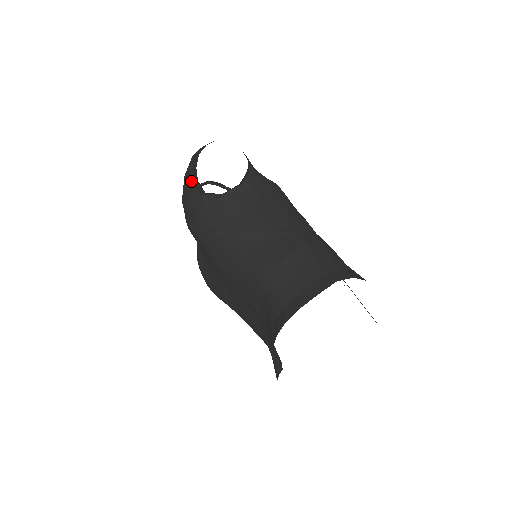
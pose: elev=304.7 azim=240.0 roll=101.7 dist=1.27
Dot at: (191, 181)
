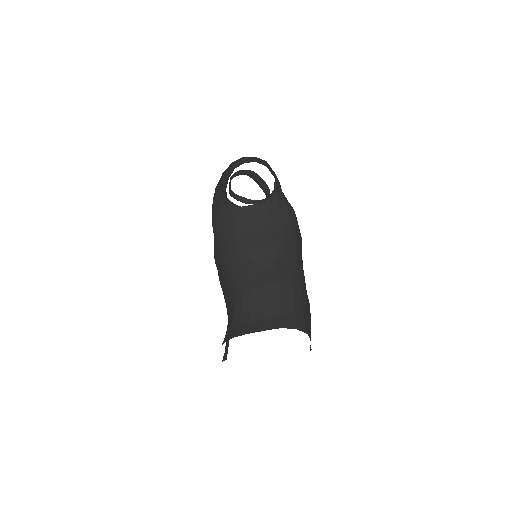
Dot at: (224, 183)
